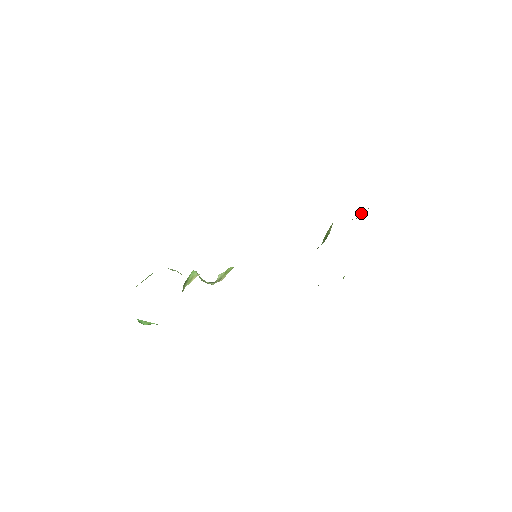
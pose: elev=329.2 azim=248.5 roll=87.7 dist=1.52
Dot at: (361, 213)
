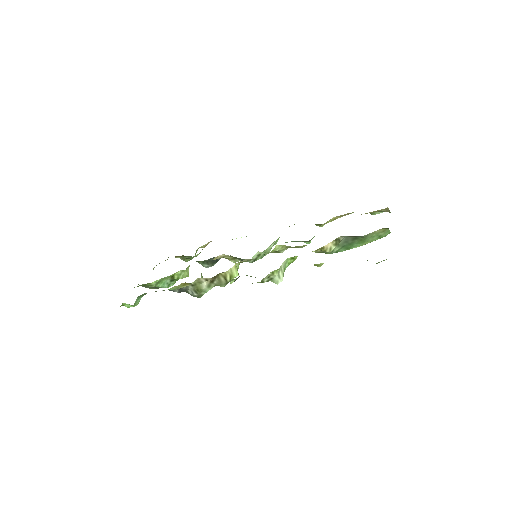
Dot at: occluded
